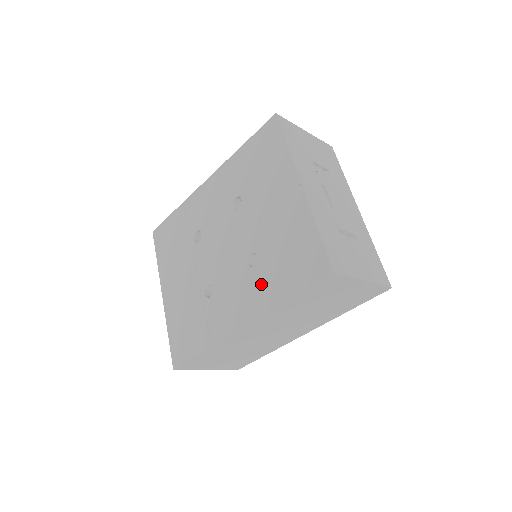
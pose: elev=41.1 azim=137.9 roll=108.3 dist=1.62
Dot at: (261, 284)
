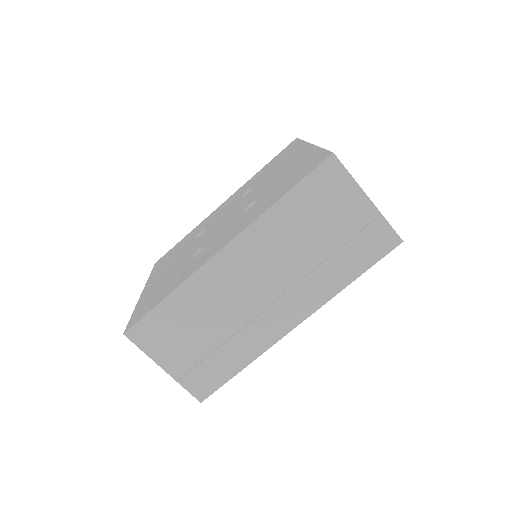
Dot at: (256, 209)
